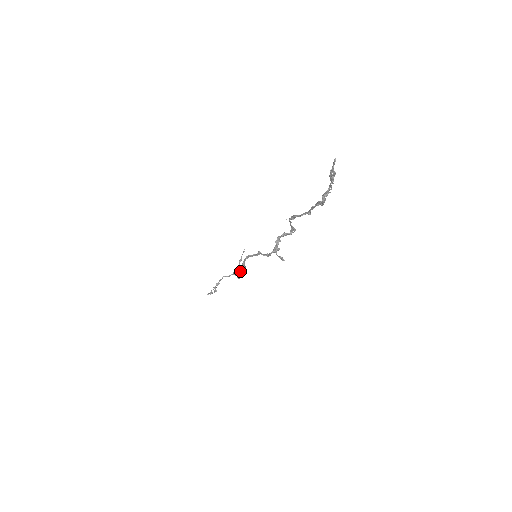
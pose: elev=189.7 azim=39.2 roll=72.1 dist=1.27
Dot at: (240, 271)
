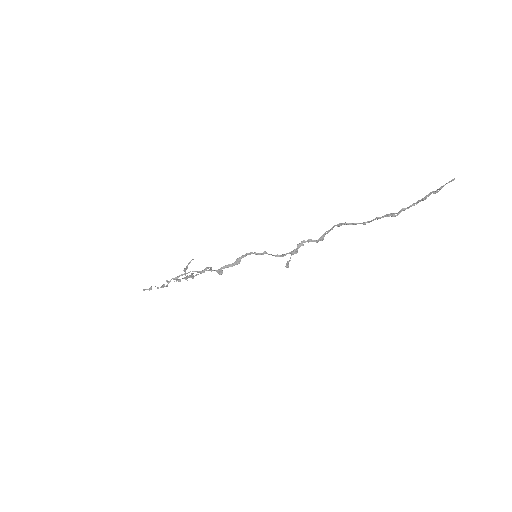
Dot at: (229, 266)
